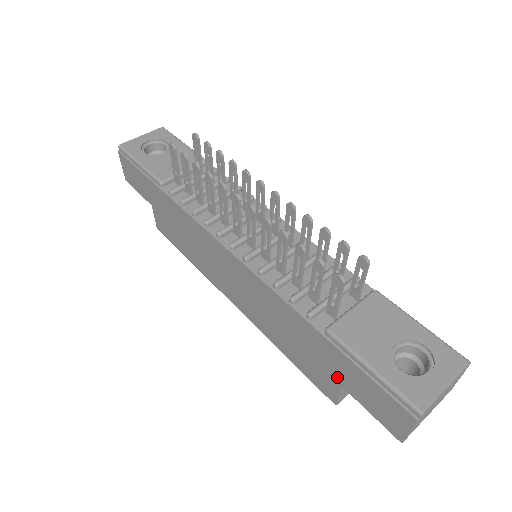
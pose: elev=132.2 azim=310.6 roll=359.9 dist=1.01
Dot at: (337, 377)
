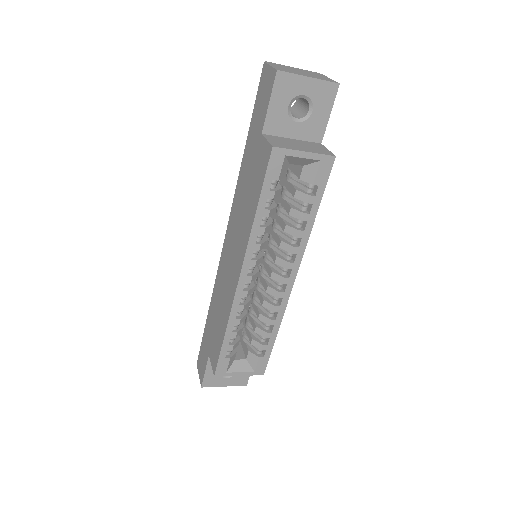
Dot at: (258, 138)
